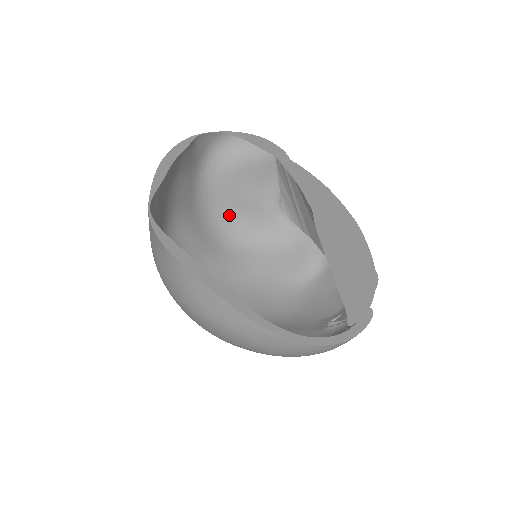
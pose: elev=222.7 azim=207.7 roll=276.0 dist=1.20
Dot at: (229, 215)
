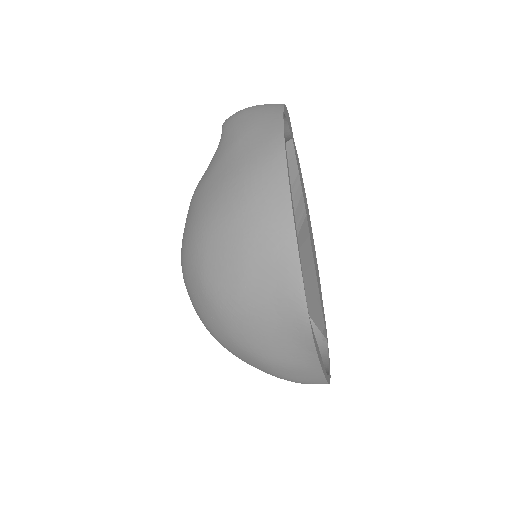
Dot at: occluded
